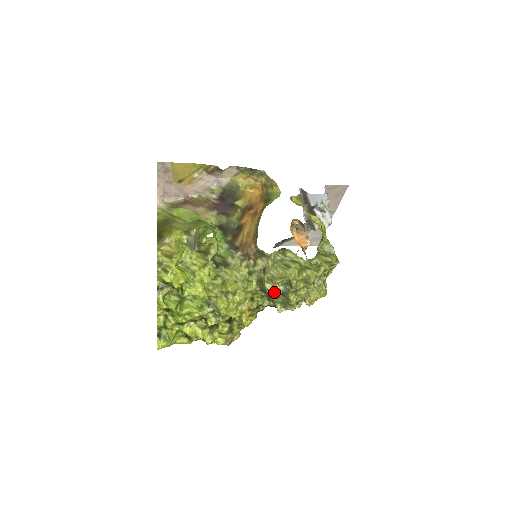
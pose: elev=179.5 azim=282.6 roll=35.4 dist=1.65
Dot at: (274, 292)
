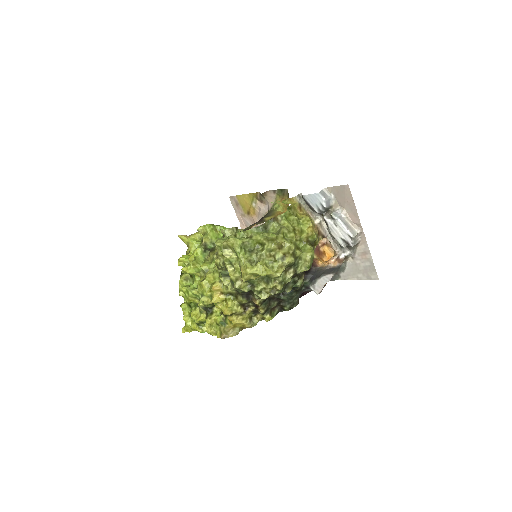
Dot at: (219, 264)
